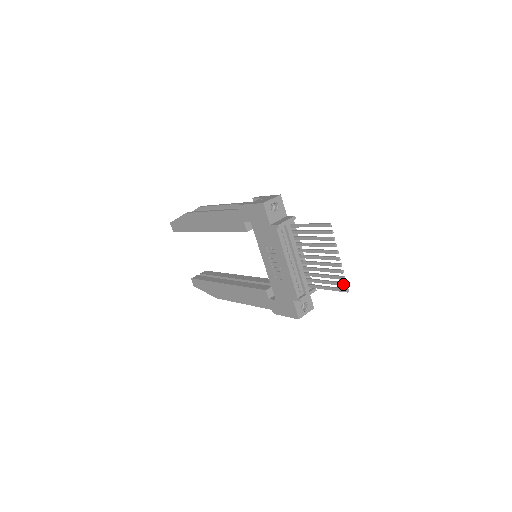
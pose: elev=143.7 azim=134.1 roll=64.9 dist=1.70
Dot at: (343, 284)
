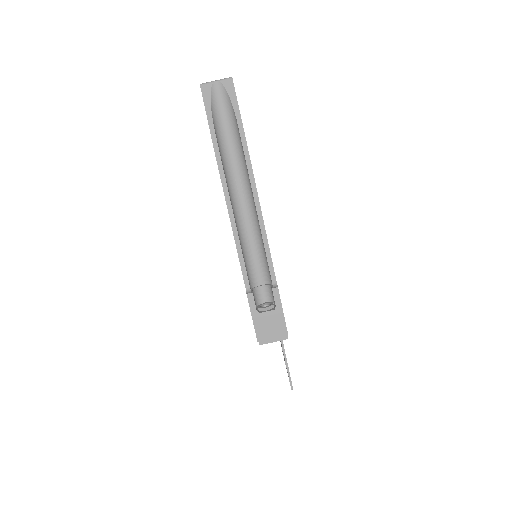
Dot at: occluded
